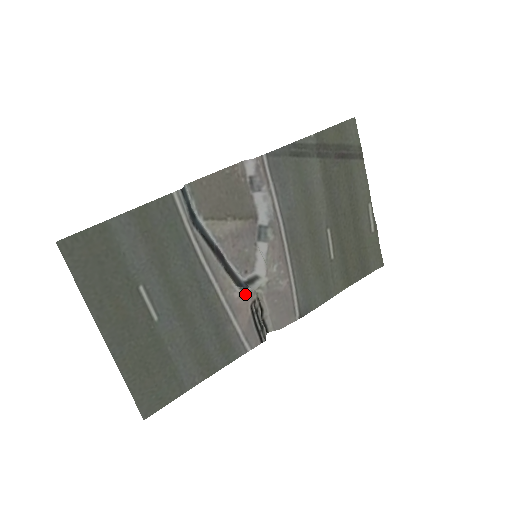
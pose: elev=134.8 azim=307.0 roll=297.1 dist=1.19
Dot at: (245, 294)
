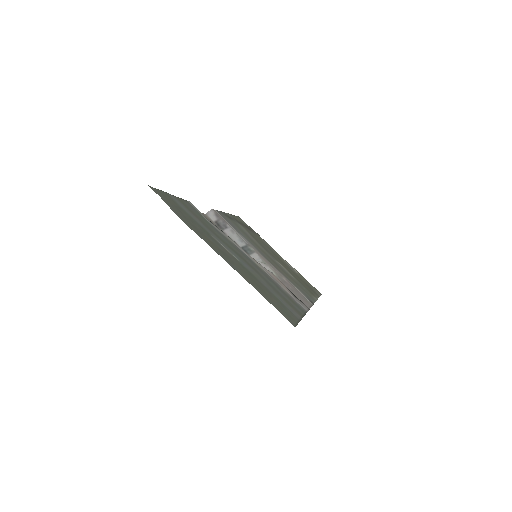
Dot at: (271, 273)
